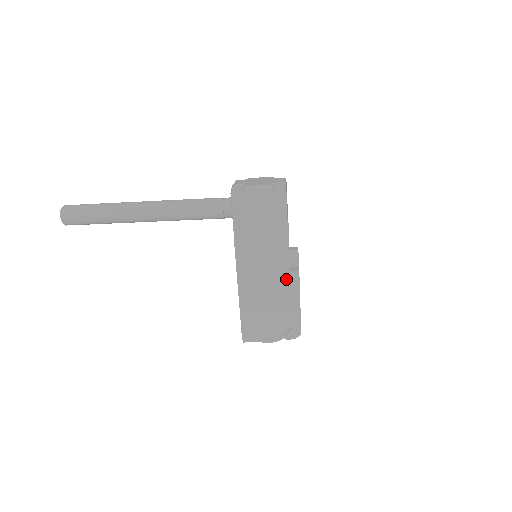
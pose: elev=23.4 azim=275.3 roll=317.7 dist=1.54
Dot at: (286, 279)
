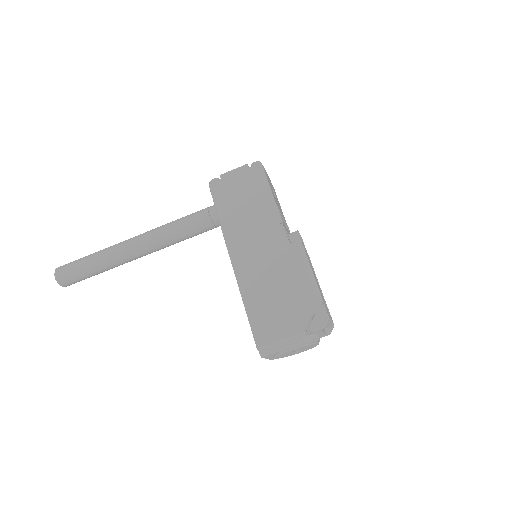
Dot at: (288, 252)
